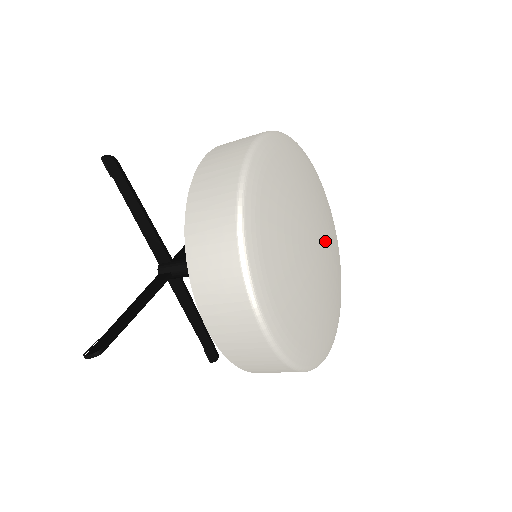
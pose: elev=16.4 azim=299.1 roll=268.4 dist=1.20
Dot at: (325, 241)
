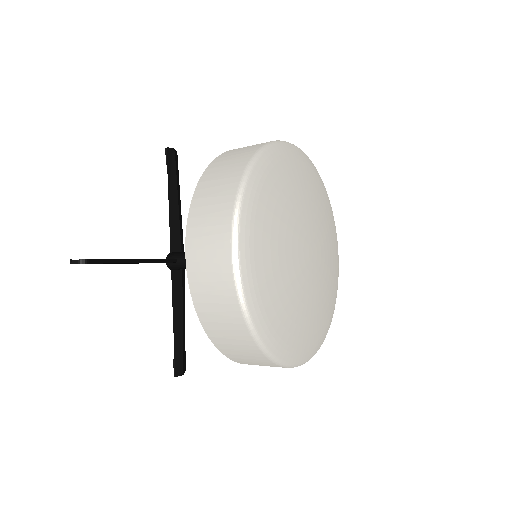
Dot at: (322, 260)
